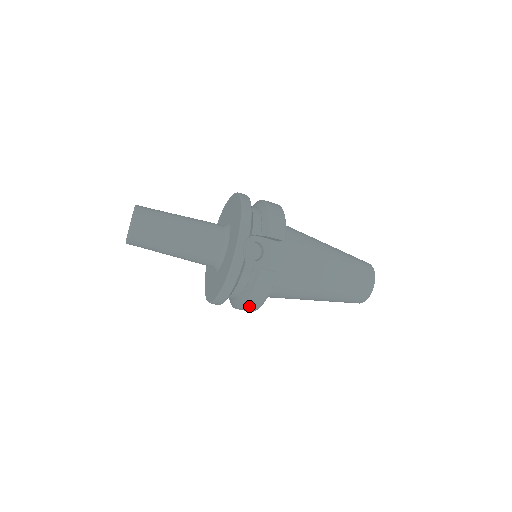
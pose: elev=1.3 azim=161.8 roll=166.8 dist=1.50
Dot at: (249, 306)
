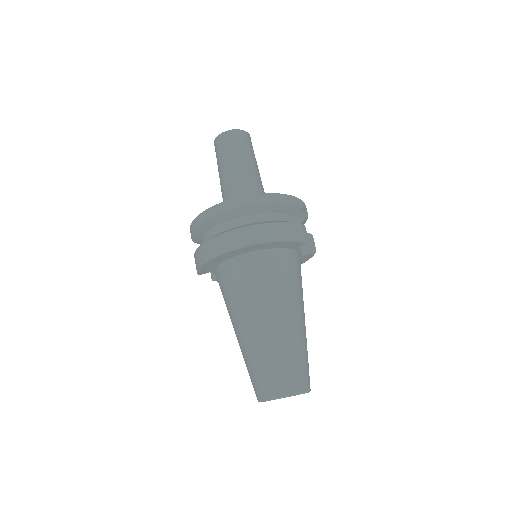
Dot at: (262, 230)
